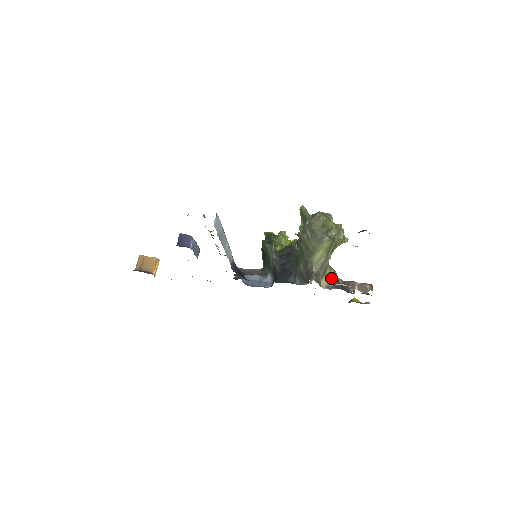
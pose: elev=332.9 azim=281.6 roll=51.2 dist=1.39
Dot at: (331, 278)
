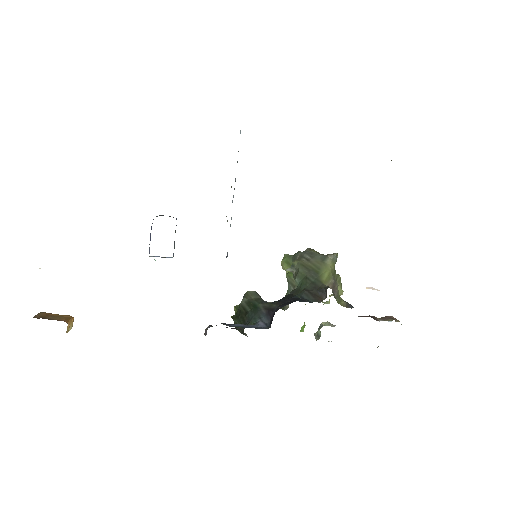
Dot at: (348, 303)
